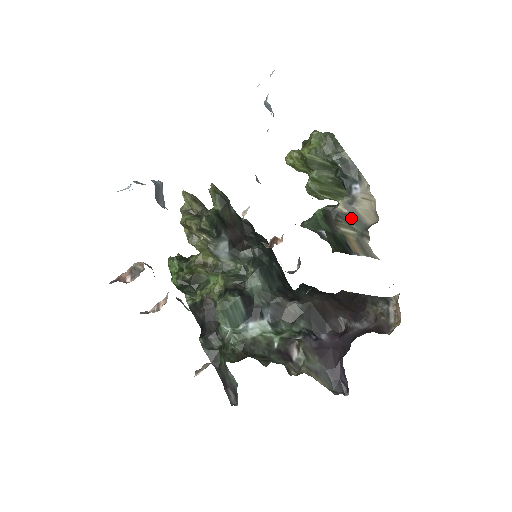
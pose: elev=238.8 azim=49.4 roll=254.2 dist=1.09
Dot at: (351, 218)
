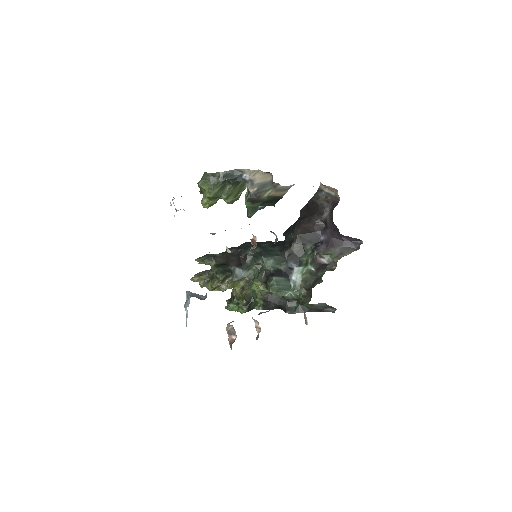
Dot at: (261, 188)
